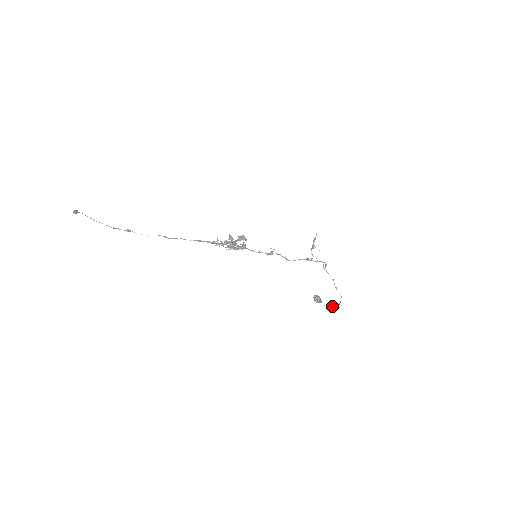
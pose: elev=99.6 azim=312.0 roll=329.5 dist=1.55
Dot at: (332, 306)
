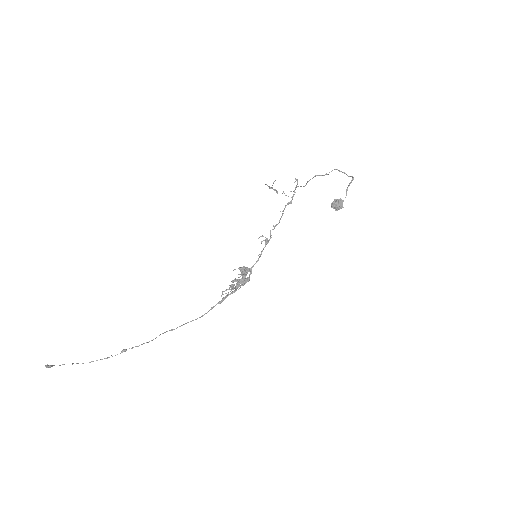
Dot at: (348, 186)
